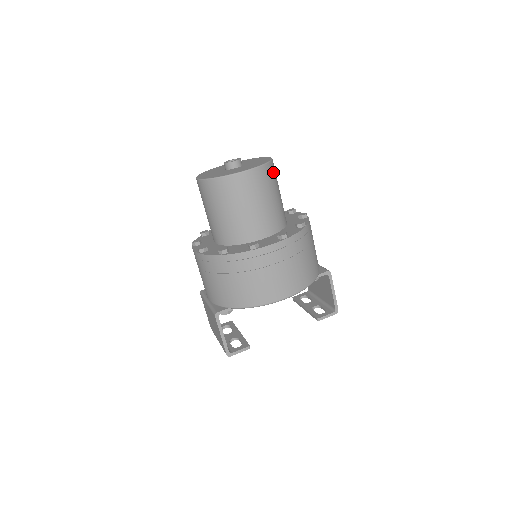
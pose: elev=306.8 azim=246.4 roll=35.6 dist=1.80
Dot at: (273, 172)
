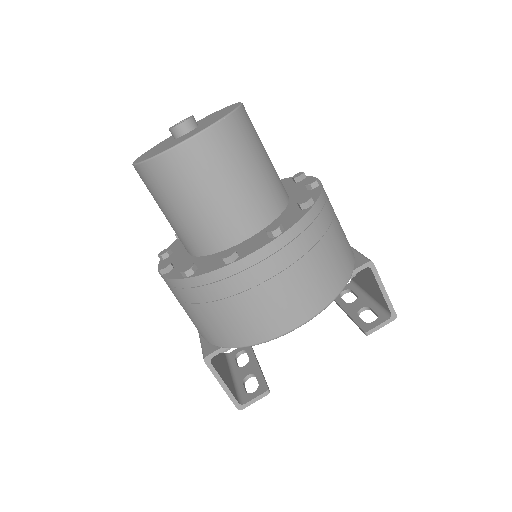
Dot at: (244, 127)
